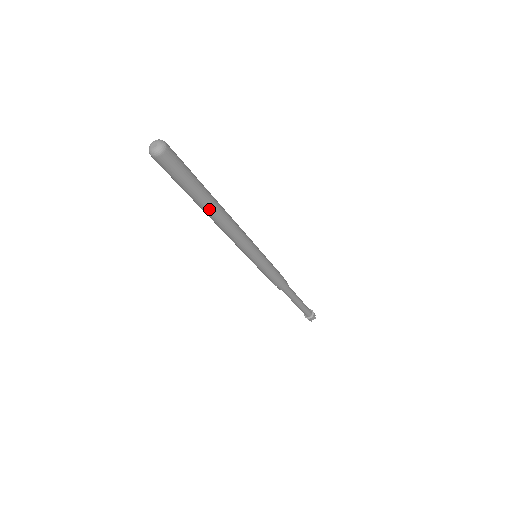
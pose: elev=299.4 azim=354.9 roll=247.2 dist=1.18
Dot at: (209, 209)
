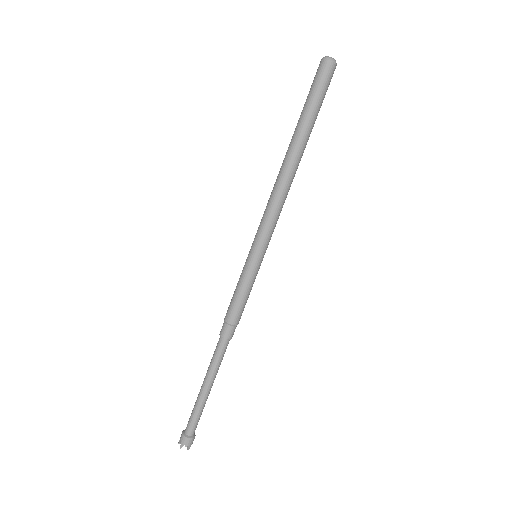
Dot at: (298, 145)
